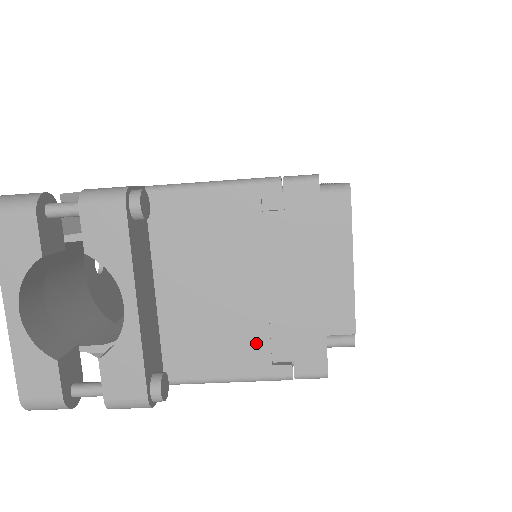
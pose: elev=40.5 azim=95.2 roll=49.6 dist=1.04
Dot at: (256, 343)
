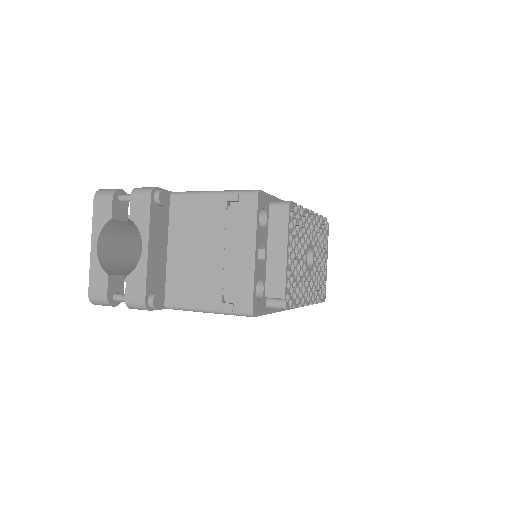
Dot at: (215, 288)
